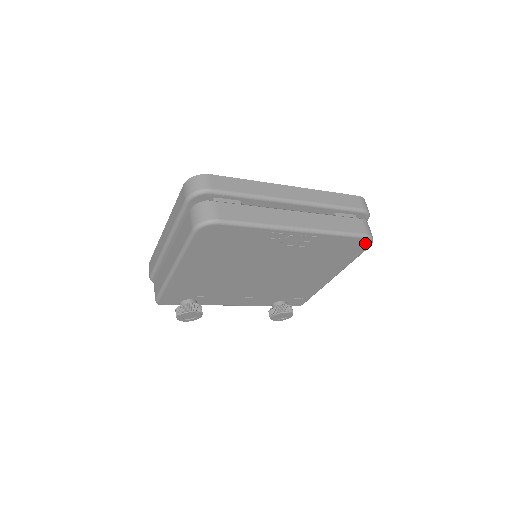
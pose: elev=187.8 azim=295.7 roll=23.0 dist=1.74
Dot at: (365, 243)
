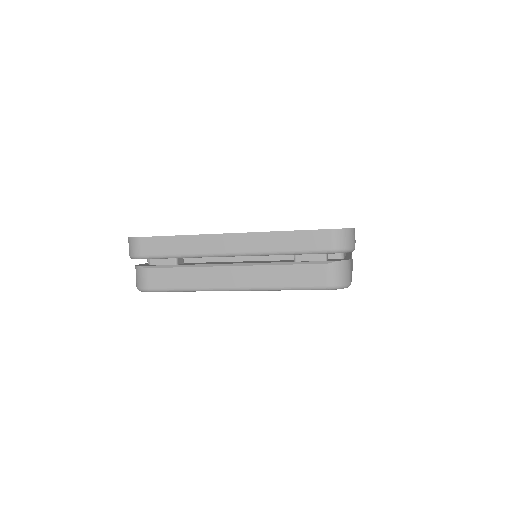
Dot at: occluded
